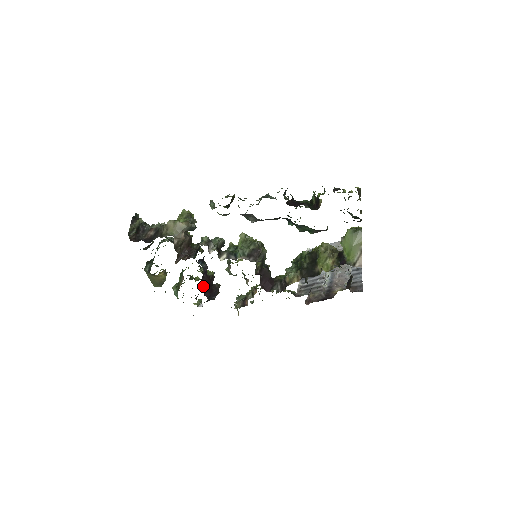
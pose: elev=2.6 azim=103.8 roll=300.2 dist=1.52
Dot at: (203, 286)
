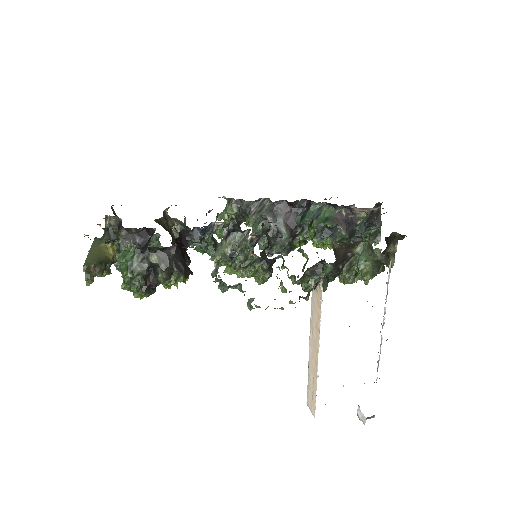
Dot at: (178, 240)
